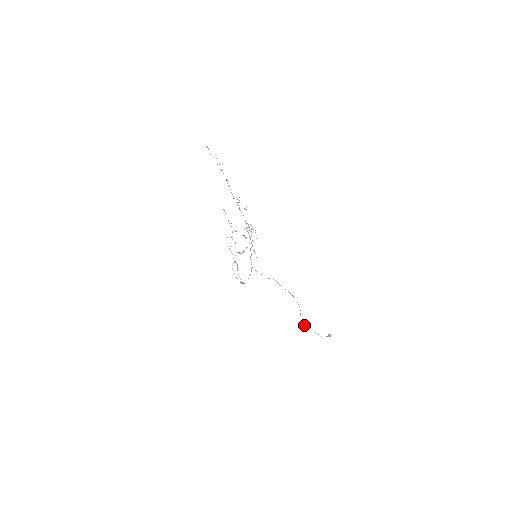
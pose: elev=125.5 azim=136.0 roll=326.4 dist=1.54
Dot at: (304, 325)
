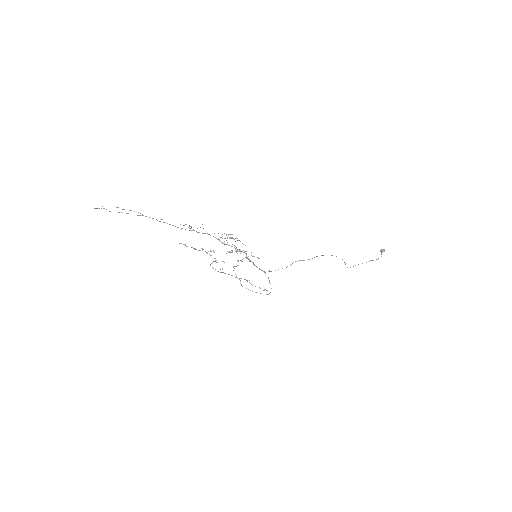
Dot at: occluded
